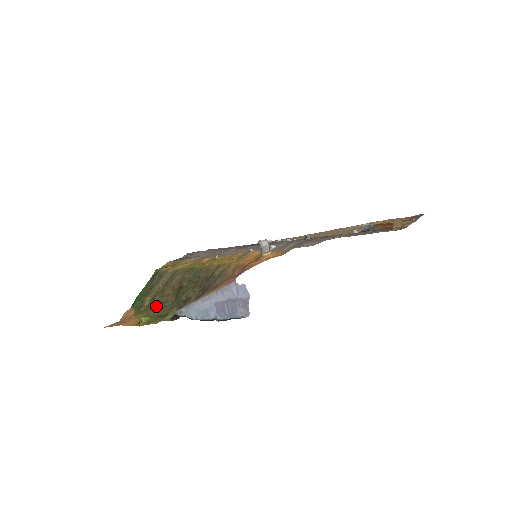
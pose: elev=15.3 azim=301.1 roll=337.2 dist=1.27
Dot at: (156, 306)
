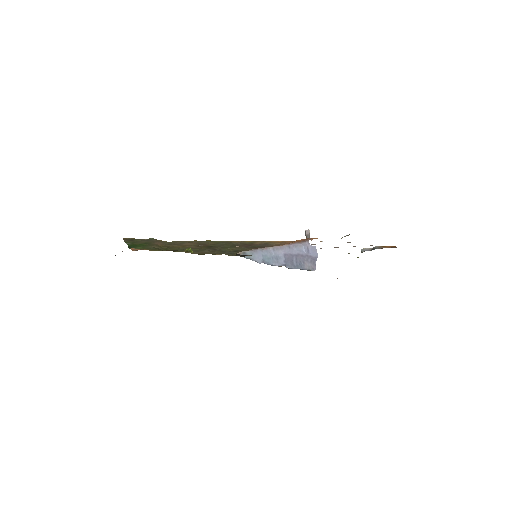
Dot at: occluded
